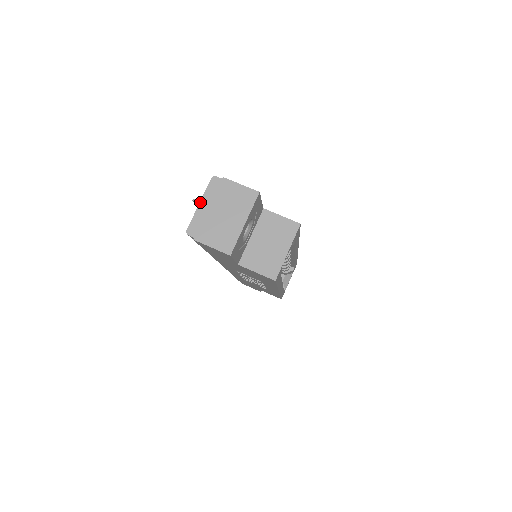
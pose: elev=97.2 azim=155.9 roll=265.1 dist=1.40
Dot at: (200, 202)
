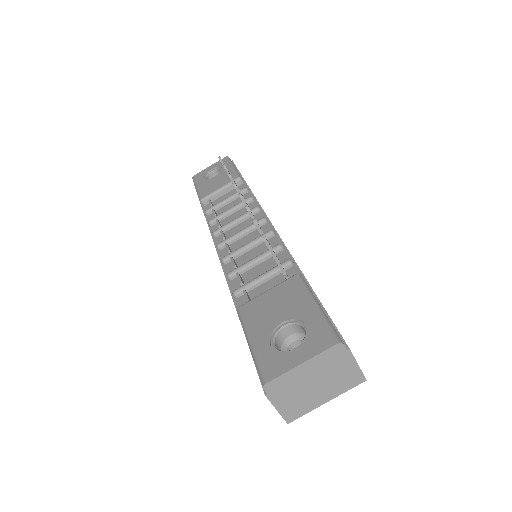
Dot at: (305, 362)
